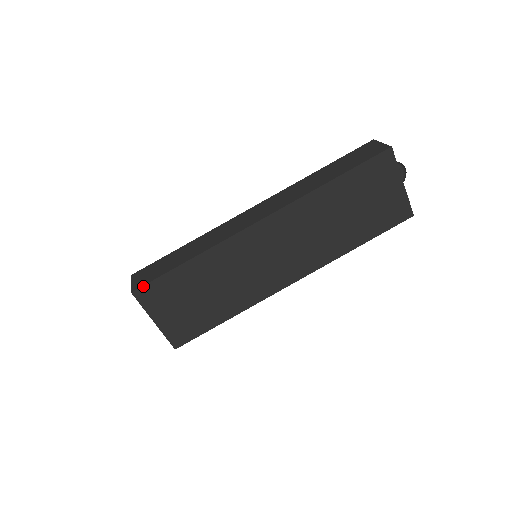
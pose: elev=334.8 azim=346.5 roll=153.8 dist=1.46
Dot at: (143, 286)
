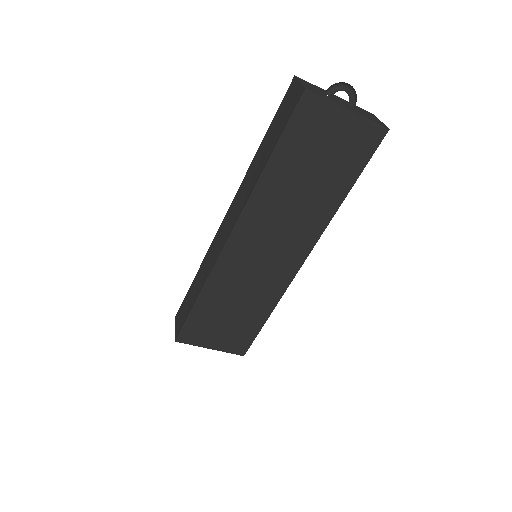
Dot at: (180, 333)
